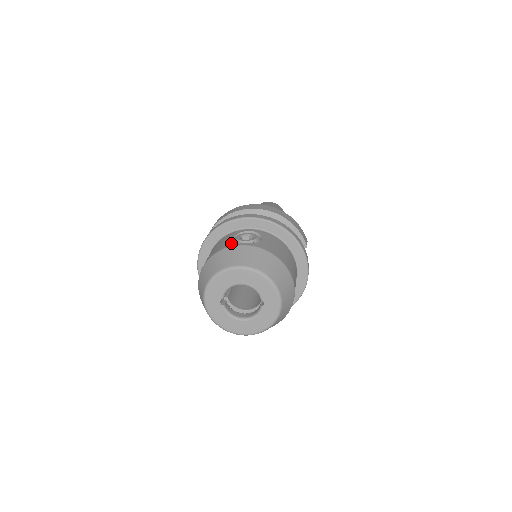
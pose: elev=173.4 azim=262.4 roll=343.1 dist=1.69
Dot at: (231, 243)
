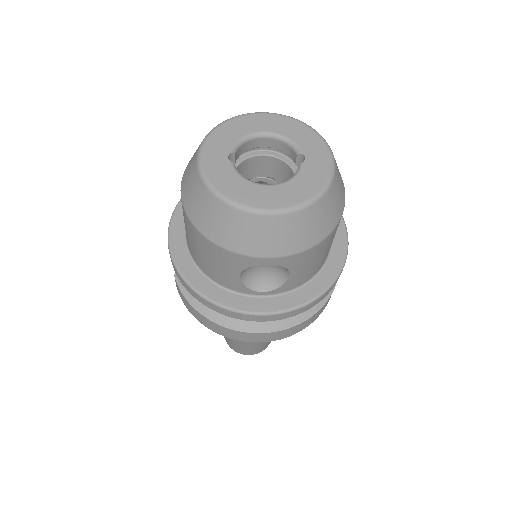
Dot at: occluded
